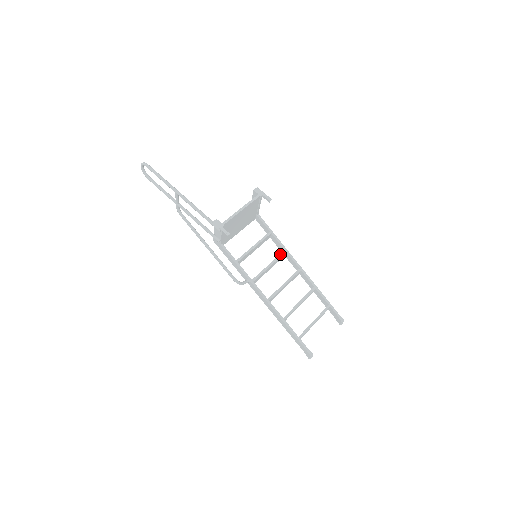
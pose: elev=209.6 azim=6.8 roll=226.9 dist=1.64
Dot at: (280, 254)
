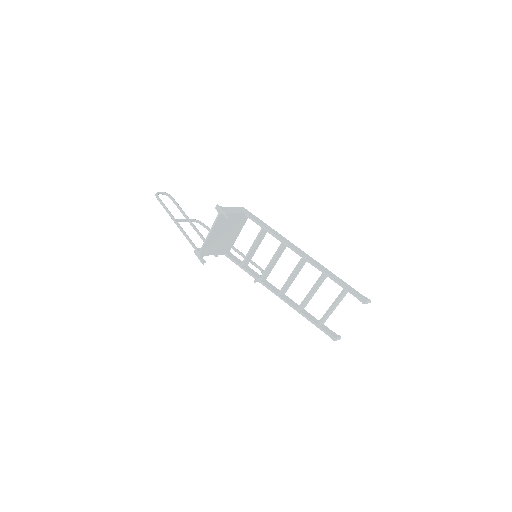
Dot at: (278, 248)
